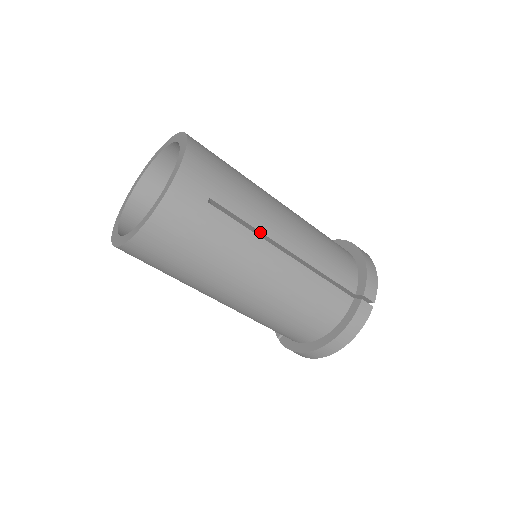
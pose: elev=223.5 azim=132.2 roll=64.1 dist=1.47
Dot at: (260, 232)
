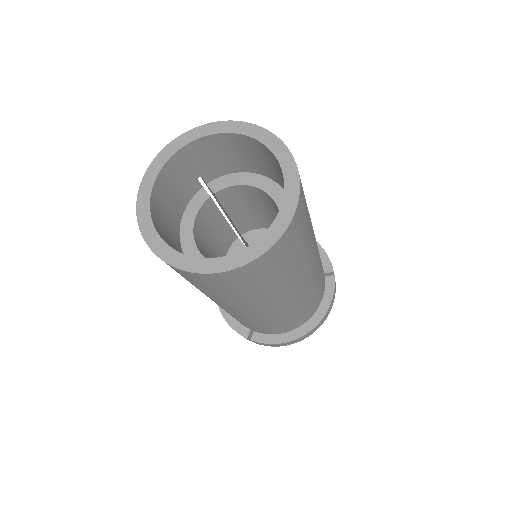
Dot at: occluded
